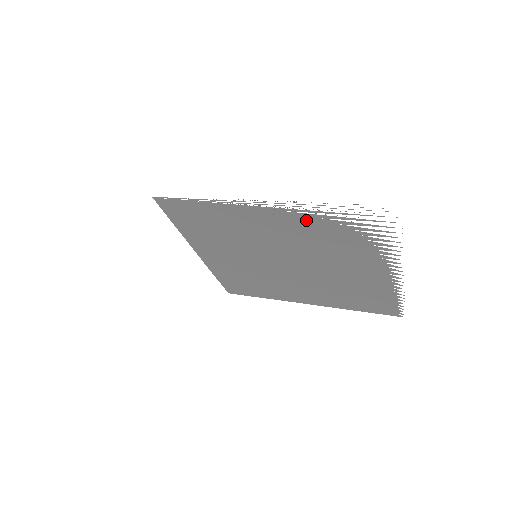
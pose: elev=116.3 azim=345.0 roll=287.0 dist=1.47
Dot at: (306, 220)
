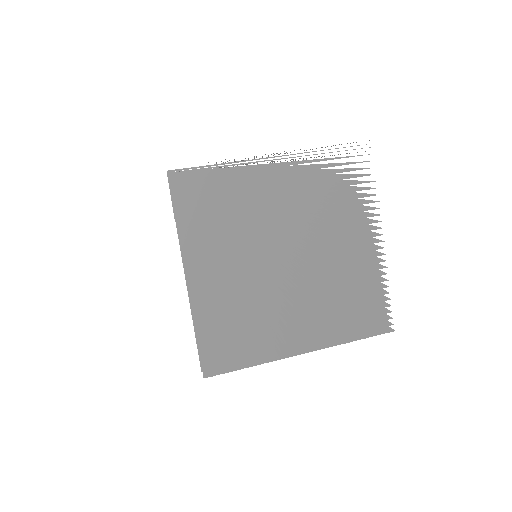
Dot at: (308, 174)
